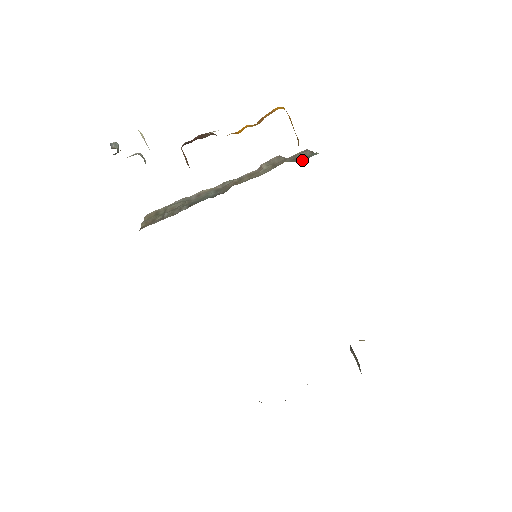
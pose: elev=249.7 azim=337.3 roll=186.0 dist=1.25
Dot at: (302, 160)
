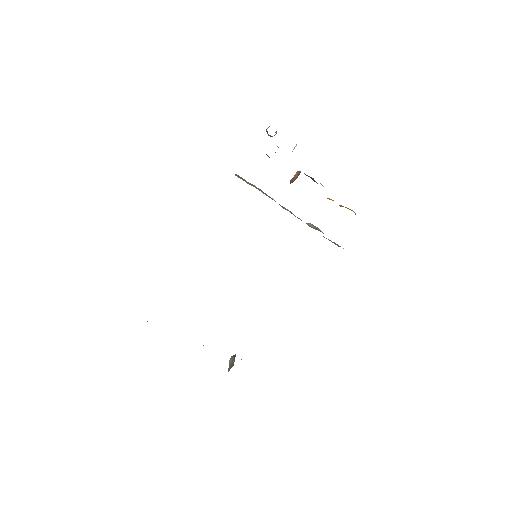
Dot at: (335, 243)
